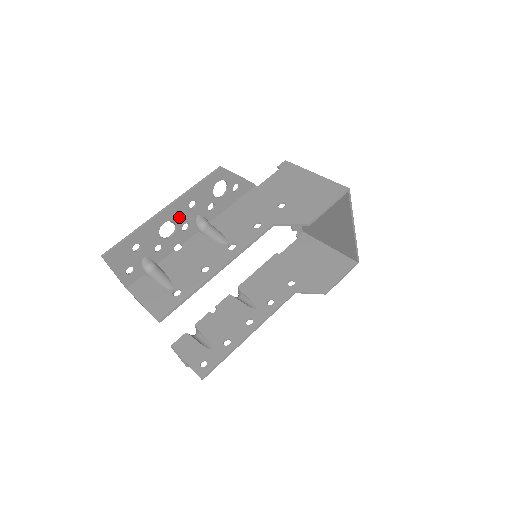
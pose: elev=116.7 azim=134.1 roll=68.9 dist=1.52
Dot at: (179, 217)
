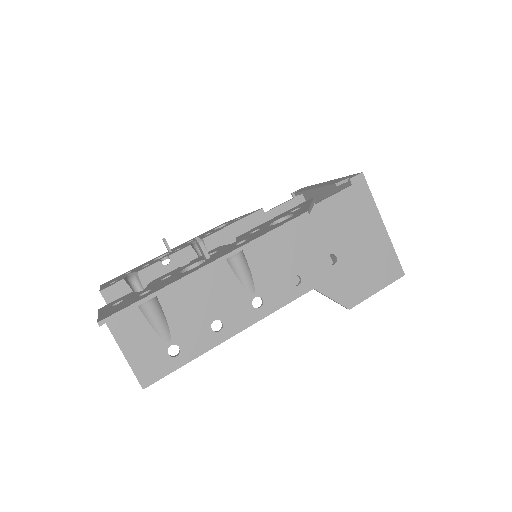
Dot at: occluded
